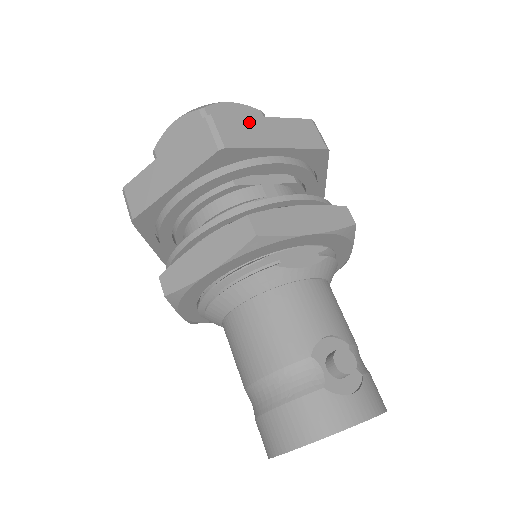
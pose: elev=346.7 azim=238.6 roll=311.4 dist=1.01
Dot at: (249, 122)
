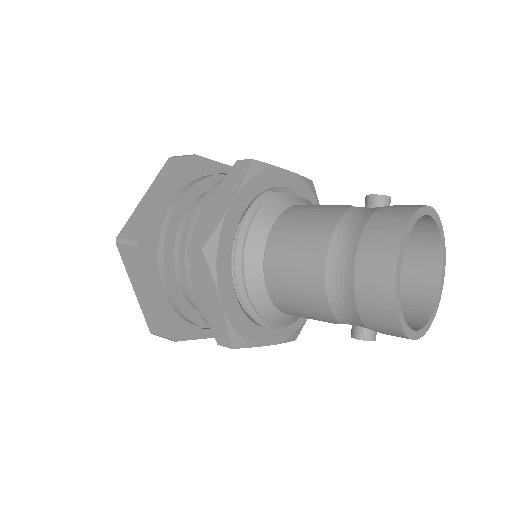
Dot at: occluded
